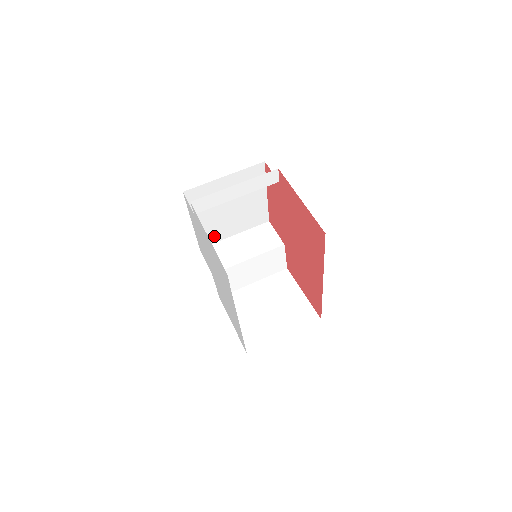
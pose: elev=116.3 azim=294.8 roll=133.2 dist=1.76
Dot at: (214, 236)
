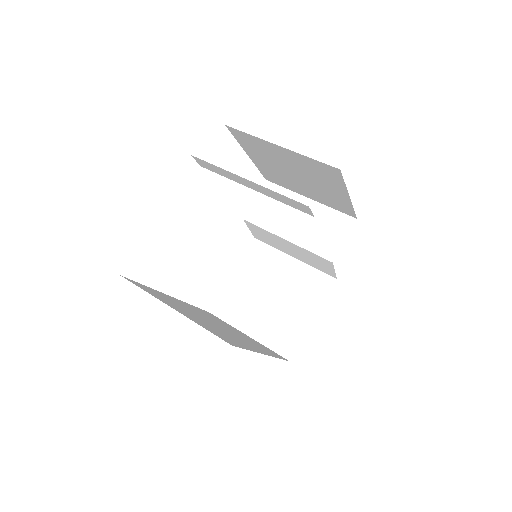
Dot at: (282, 182)
